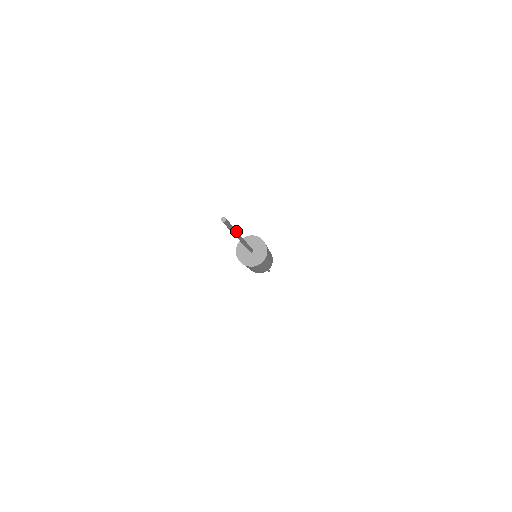
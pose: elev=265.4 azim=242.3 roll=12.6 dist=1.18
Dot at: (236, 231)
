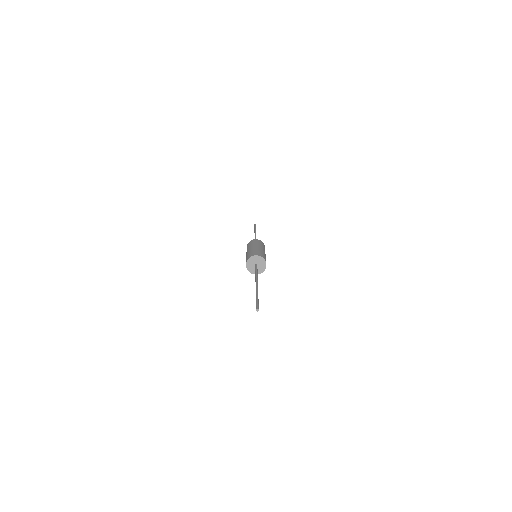
Dot at: occluded
